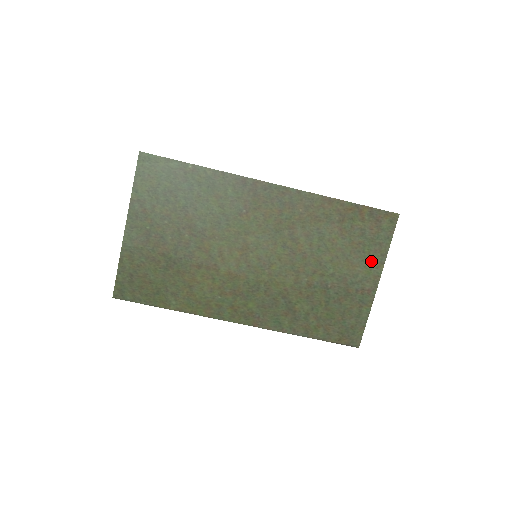
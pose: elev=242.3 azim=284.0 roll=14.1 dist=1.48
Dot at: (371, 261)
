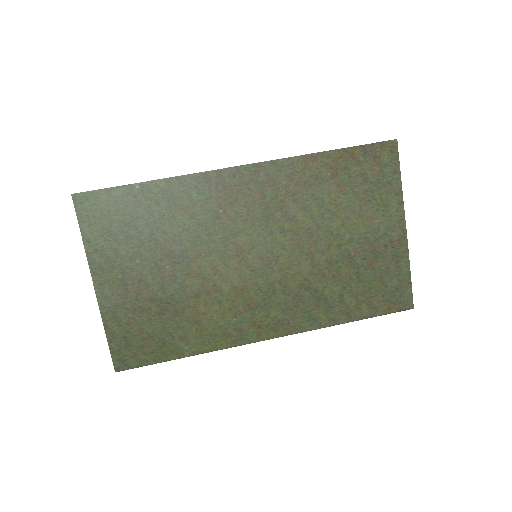
Dot at: (387, 206)
